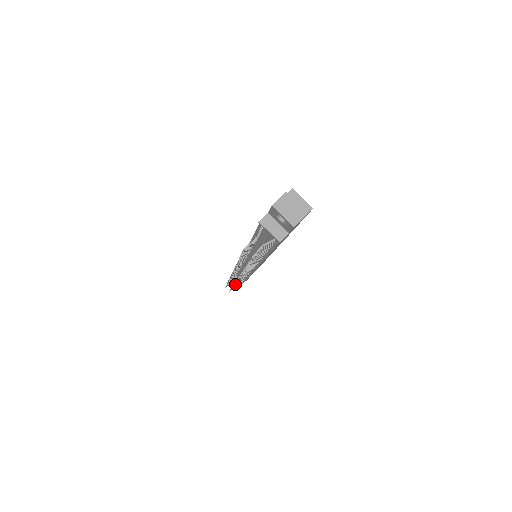
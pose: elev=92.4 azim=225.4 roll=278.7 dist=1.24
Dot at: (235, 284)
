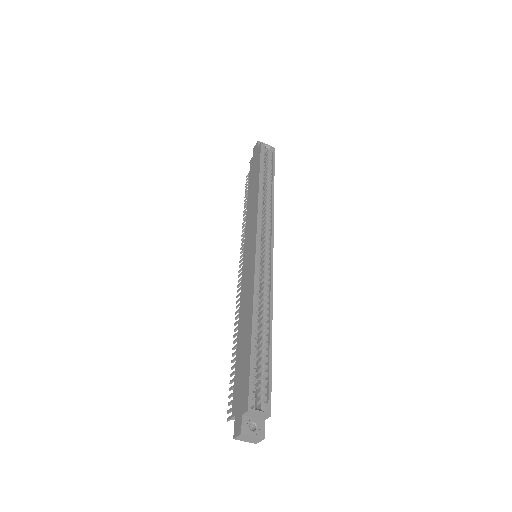
Dot at: occluded
